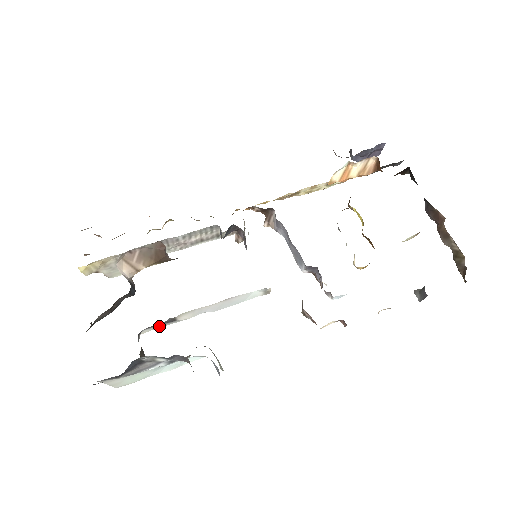
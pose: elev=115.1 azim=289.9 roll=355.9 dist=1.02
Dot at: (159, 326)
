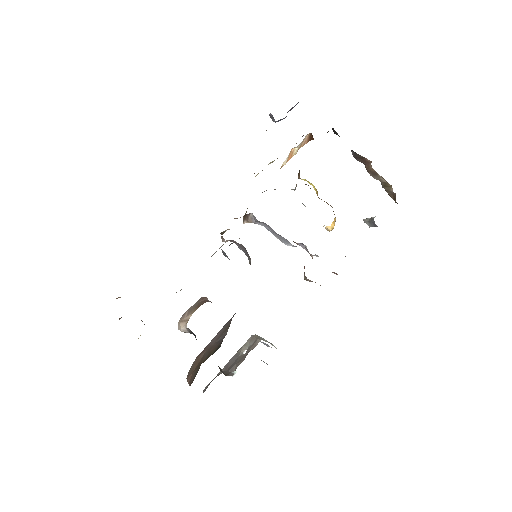
Dot at: occluded
